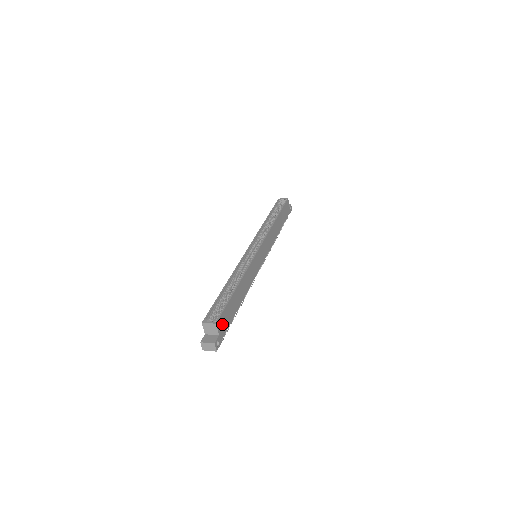
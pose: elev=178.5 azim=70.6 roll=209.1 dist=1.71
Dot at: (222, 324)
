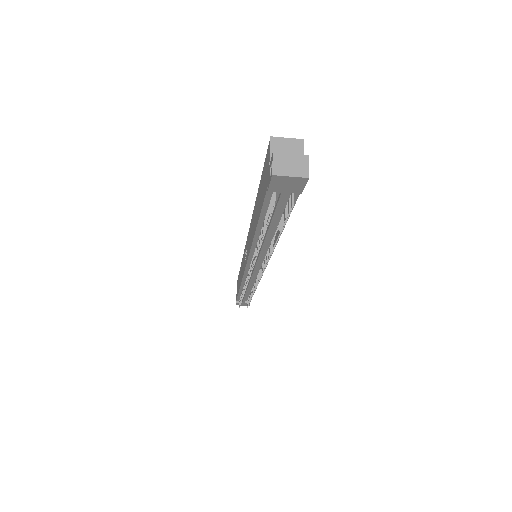
Dot at: occluded
